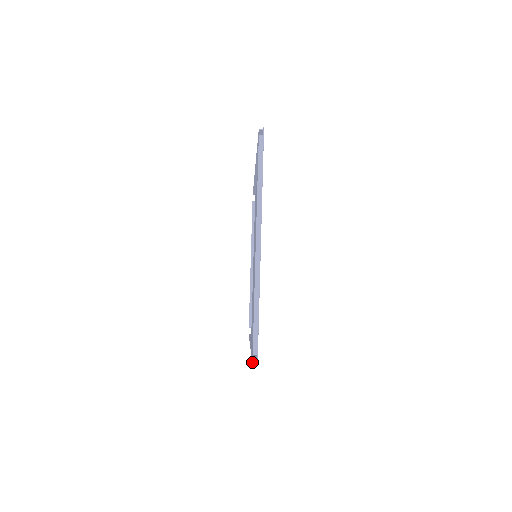
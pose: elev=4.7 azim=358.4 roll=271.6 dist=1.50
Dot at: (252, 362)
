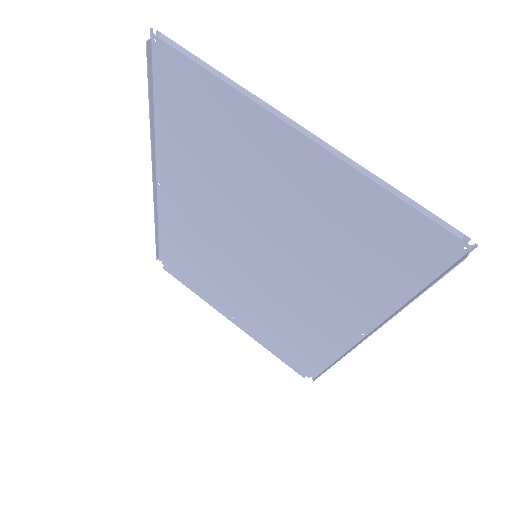
Dot at: (465, 257)
